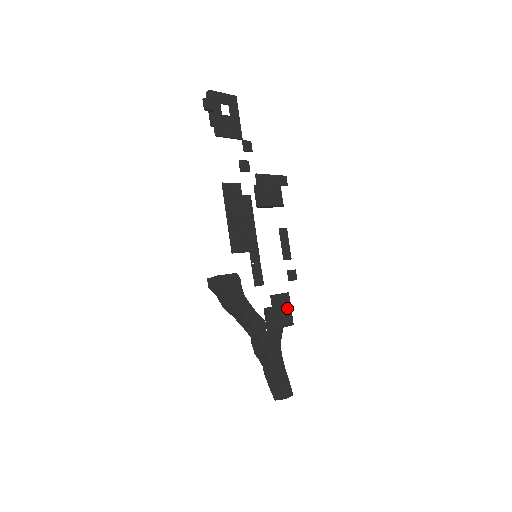
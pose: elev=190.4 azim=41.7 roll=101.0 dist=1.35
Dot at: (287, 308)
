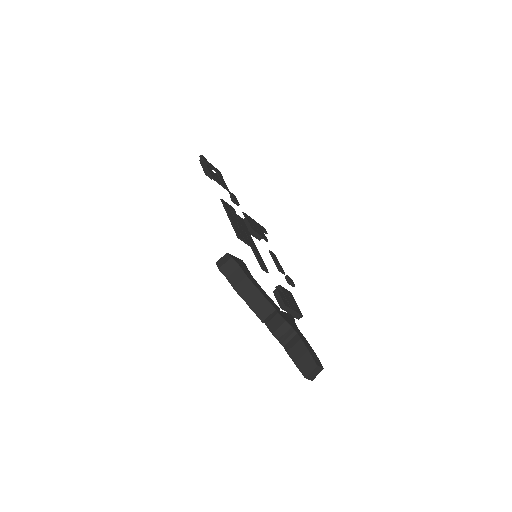
Dot at: (293, 301)
